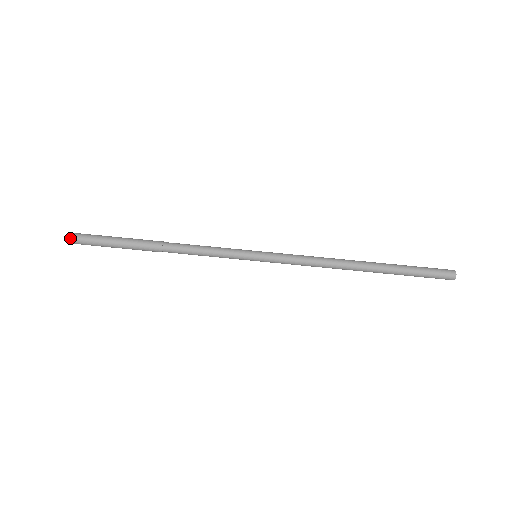
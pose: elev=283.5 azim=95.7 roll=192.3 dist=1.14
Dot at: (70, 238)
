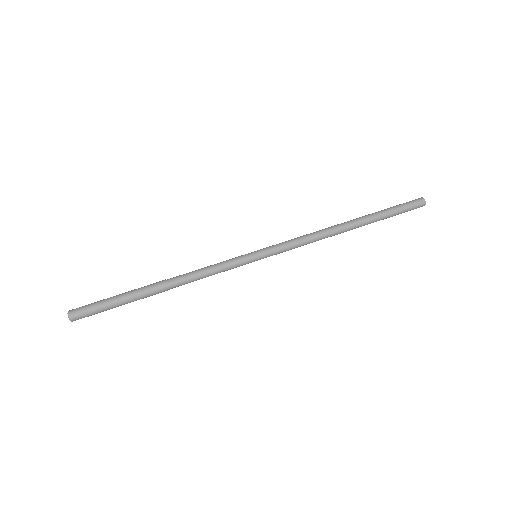
Dot at: (71, 316)
